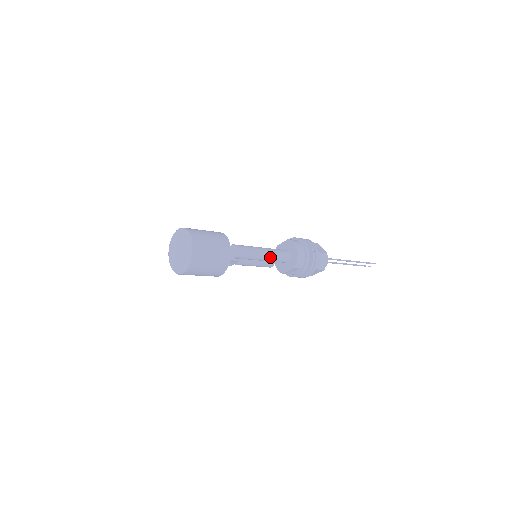
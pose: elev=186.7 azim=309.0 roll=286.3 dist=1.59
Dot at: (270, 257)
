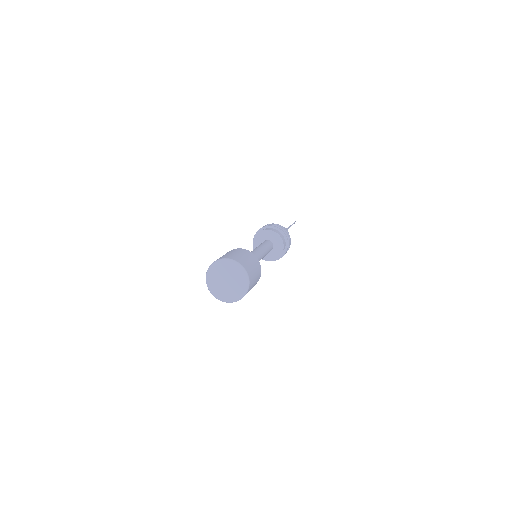
Dot at: (267, 251)
